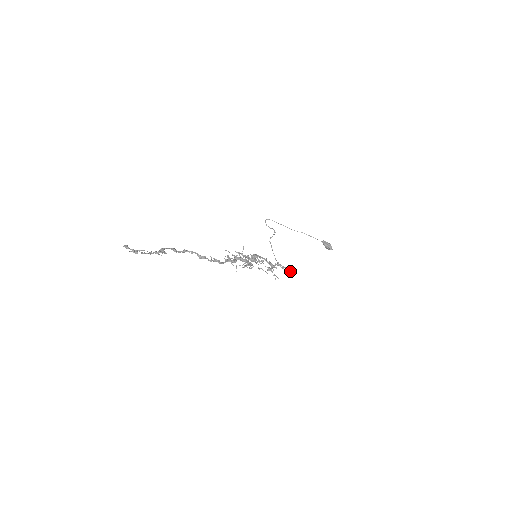
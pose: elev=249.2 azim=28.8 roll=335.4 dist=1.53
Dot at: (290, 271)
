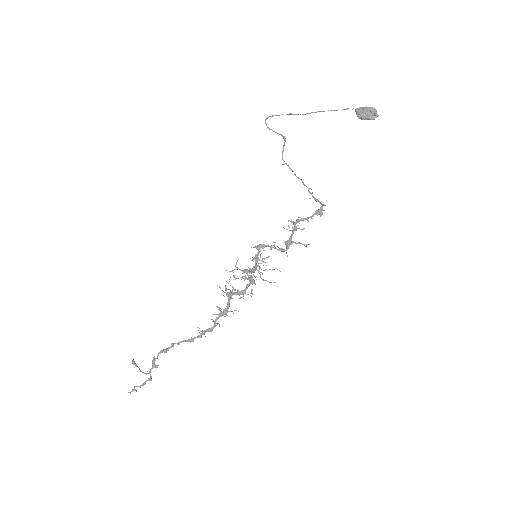
Dot at: (321, 213)
